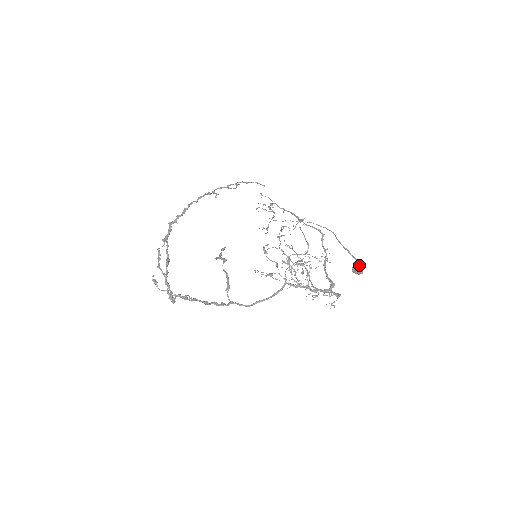
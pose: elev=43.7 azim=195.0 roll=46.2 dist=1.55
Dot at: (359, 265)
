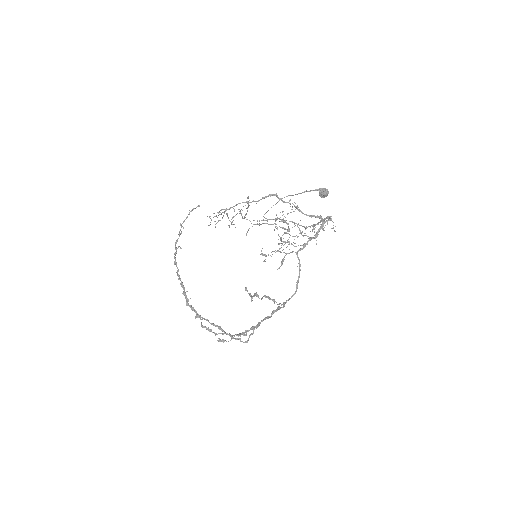
Dot at: (322, 190)
